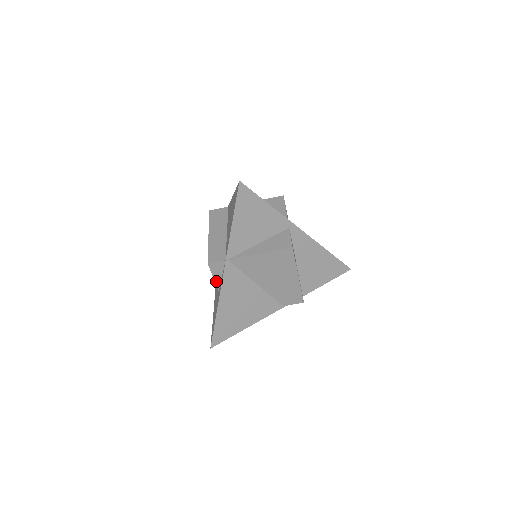
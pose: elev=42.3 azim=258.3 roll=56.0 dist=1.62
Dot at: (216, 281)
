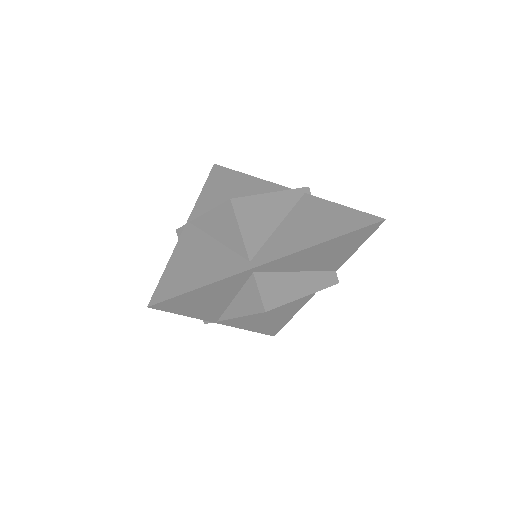
Dot at: occluded
